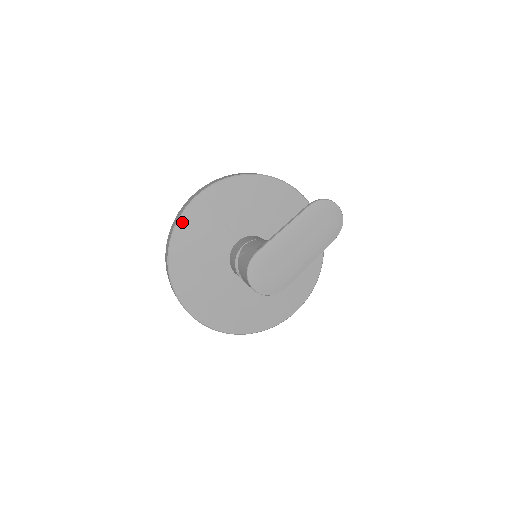
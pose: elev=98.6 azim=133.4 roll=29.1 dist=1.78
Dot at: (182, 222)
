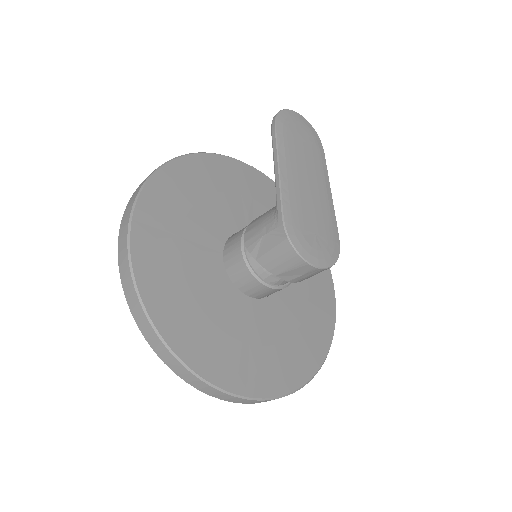
Dot at: (142, 282)
